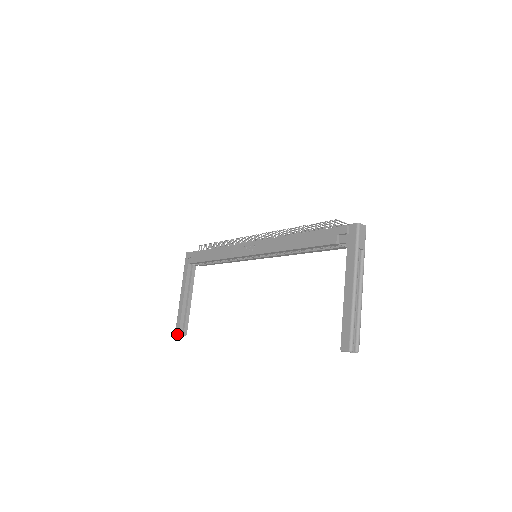
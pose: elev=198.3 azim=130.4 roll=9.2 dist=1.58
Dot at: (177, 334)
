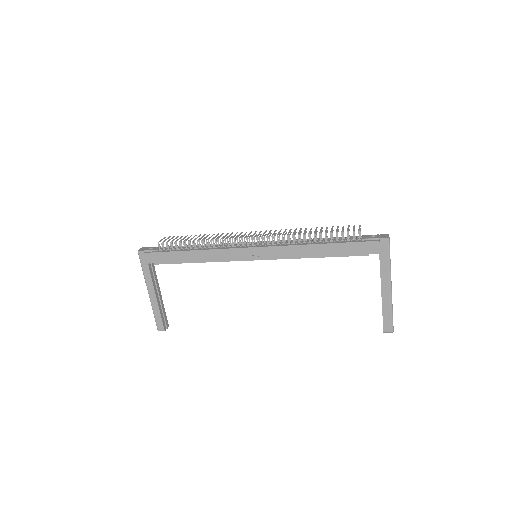
Dot at: occluded
